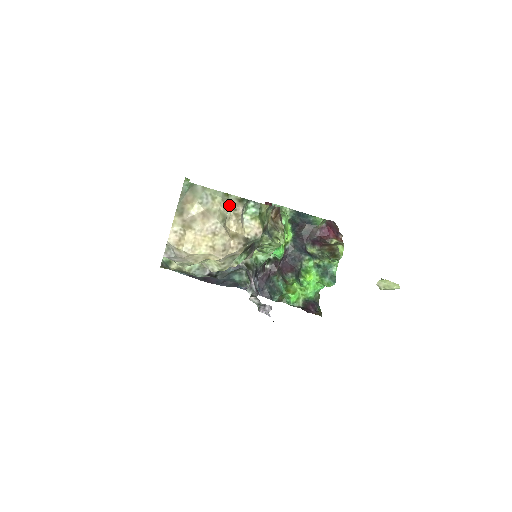
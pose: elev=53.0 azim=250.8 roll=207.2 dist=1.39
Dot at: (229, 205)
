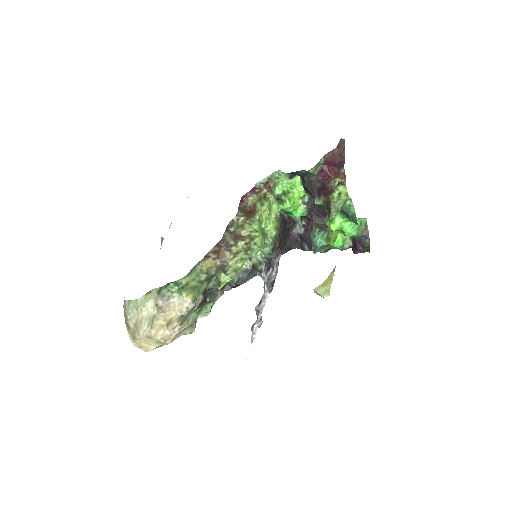
Dot at: (152, 303)
